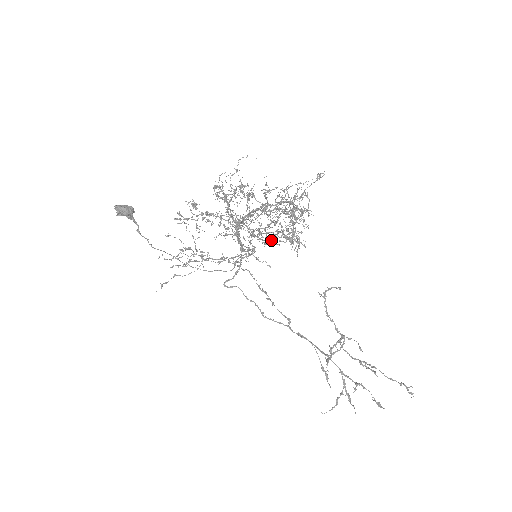
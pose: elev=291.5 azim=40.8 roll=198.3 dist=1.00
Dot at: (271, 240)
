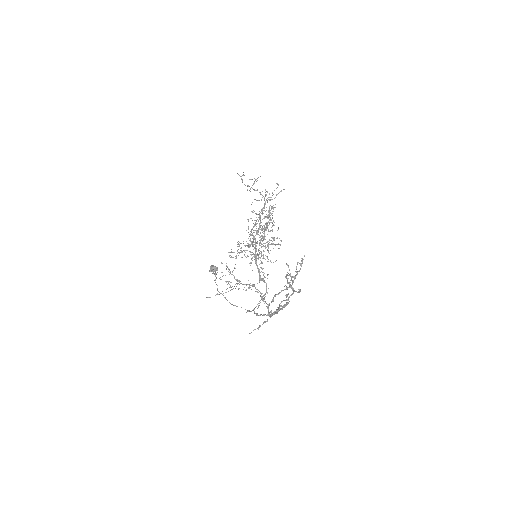
Dot at: occluded
